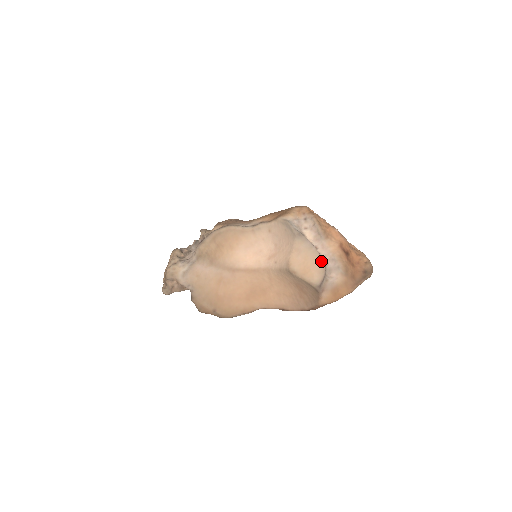
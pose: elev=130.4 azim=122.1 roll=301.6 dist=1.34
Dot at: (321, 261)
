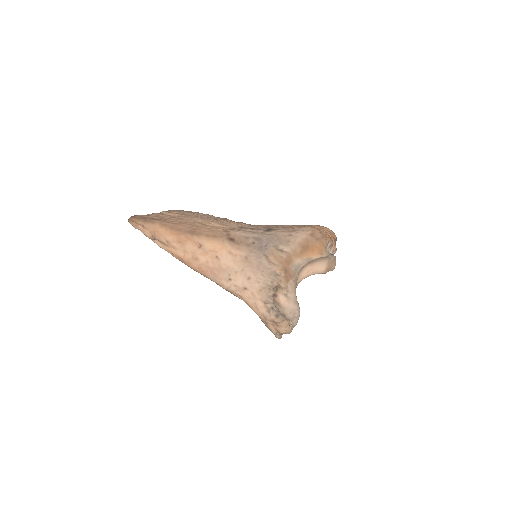
Dot at: occluded
